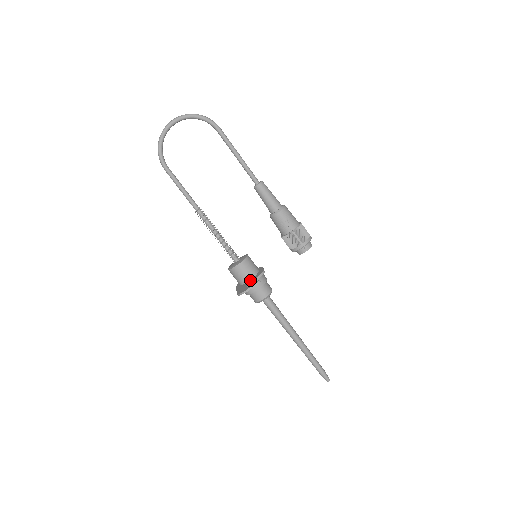
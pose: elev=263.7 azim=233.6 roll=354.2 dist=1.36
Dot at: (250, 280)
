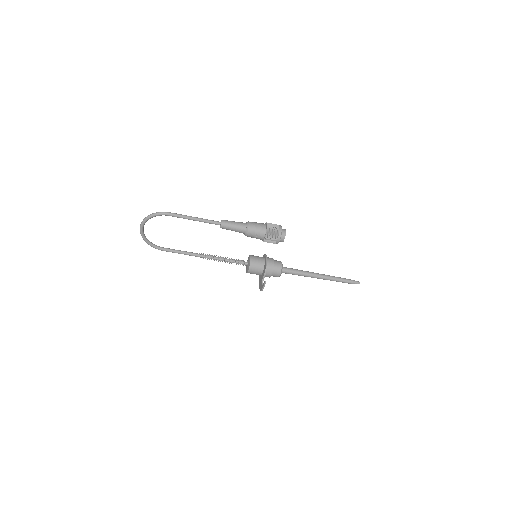
Dot at: (262, 274)
